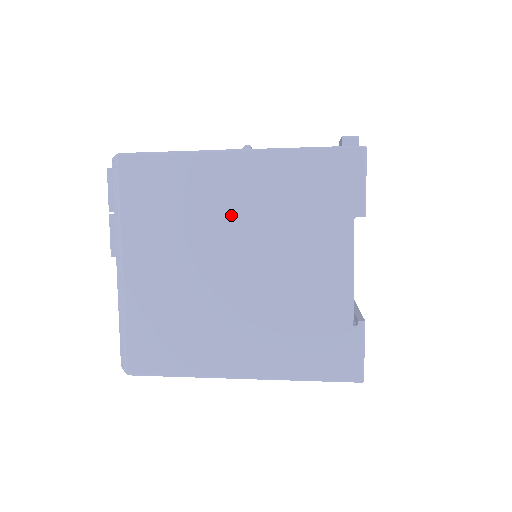
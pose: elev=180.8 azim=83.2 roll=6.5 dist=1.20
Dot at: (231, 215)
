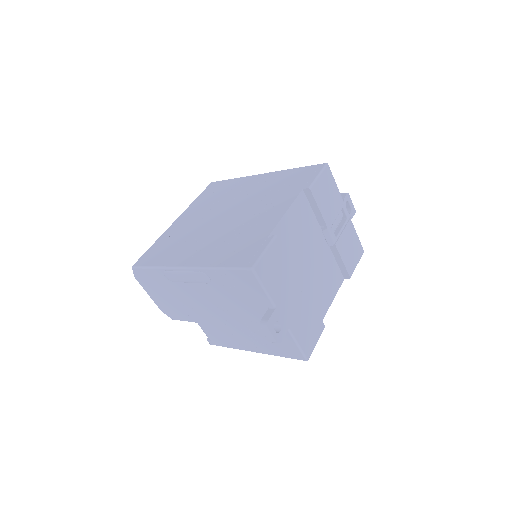
Dot at: (241, 196)
